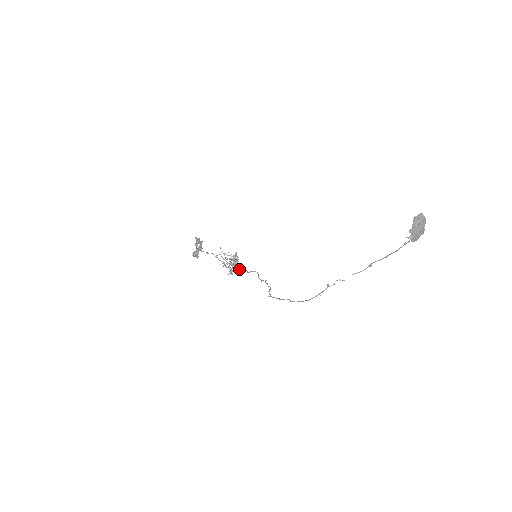
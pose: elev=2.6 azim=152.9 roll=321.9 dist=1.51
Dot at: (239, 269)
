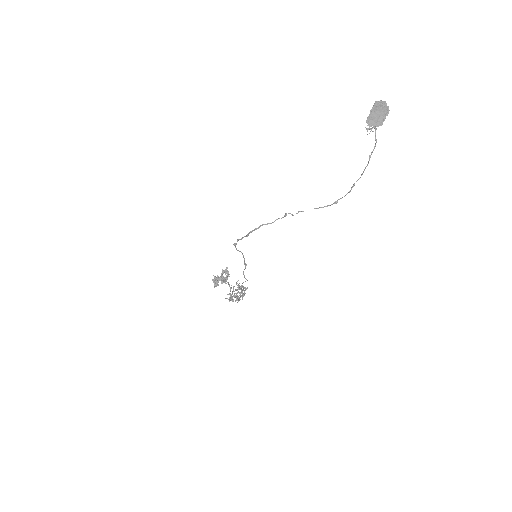
Dot at: occluded
